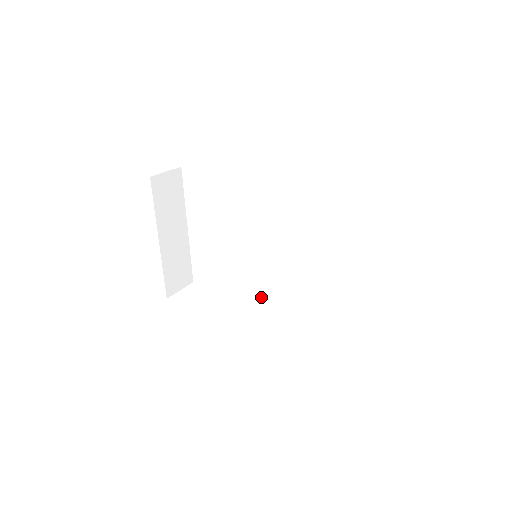
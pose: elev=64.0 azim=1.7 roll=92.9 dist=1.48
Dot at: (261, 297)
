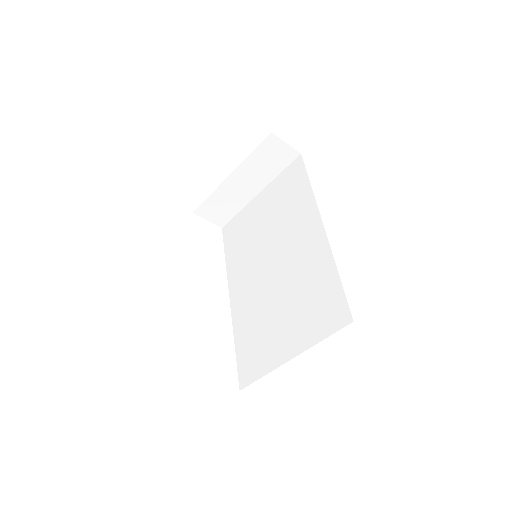
Dot at: (234, 286)
